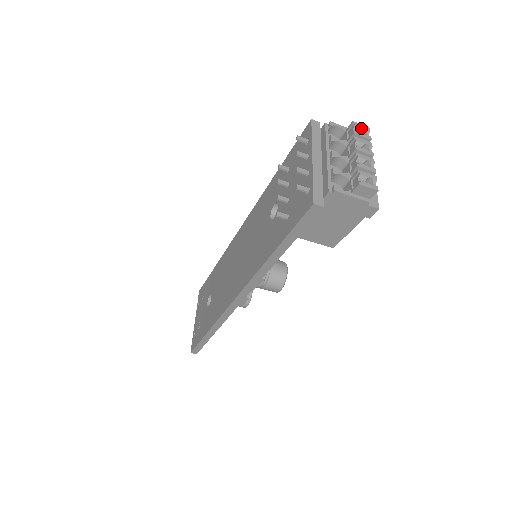
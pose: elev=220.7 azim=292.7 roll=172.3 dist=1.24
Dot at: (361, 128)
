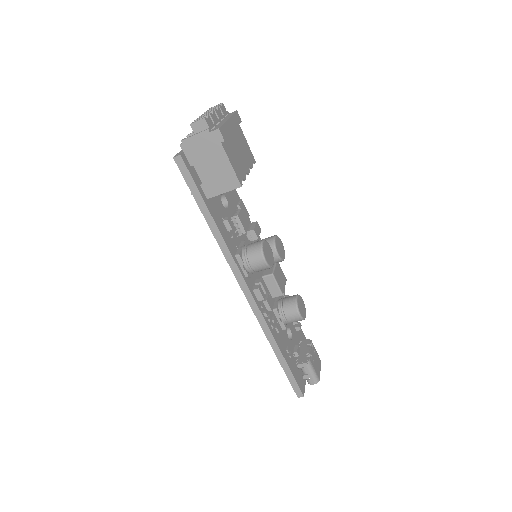
Dot at: occluded
